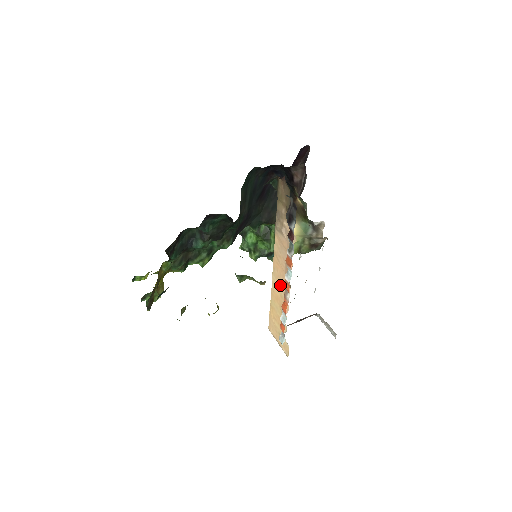
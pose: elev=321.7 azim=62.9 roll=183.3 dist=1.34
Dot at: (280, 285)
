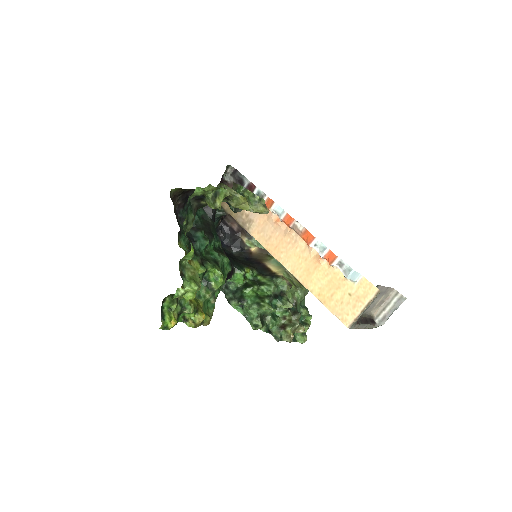
Dot at: (294, 255)
